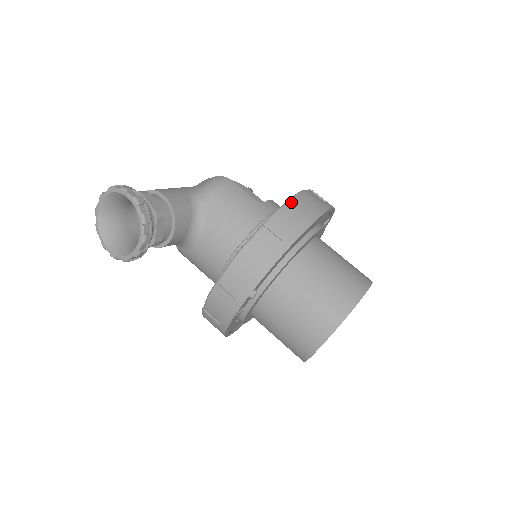
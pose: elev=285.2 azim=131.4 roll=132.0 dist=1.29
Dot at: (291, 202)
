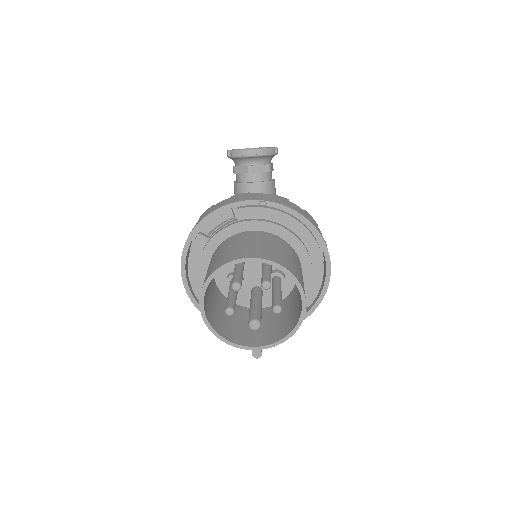
Dot at: occluded
